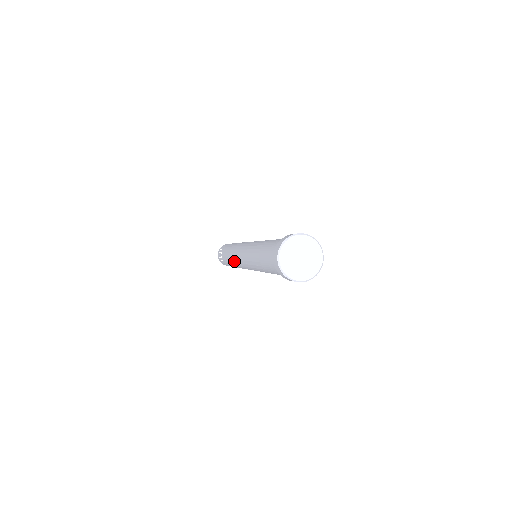
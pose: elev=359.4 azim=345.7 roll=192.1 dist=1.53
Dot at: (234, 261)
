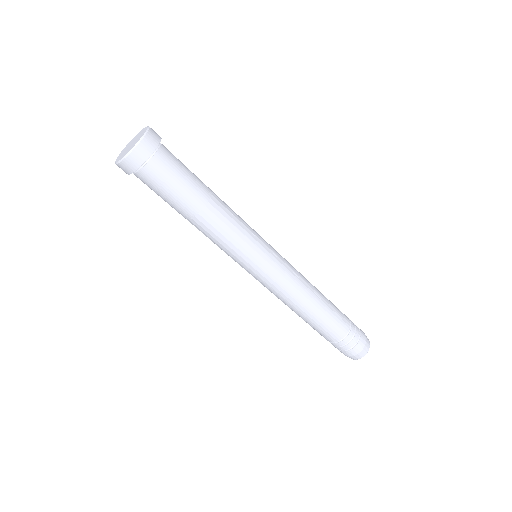
Dot at: occluded
